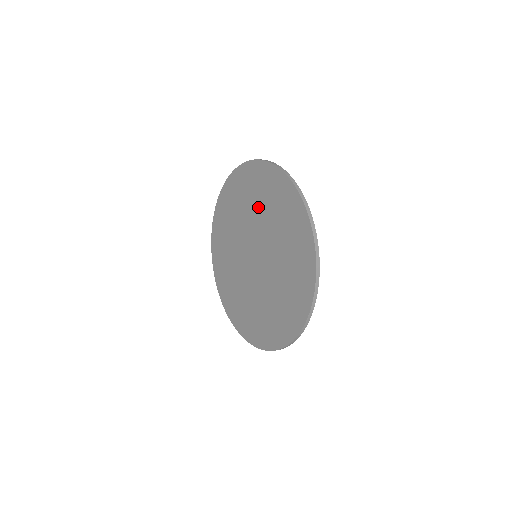
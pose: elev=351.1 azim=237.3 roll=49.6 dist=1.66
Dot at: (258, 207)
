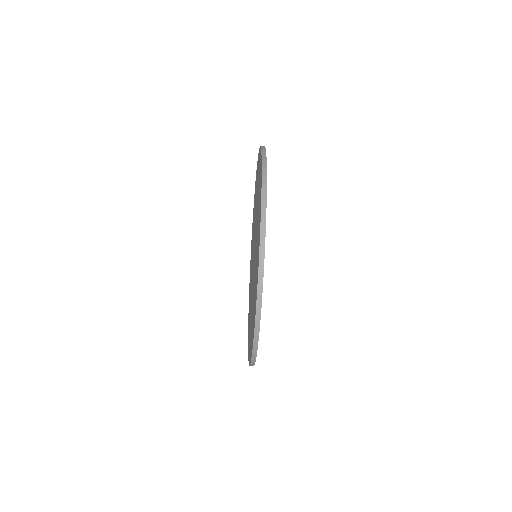
Dot at: (251, 264)
